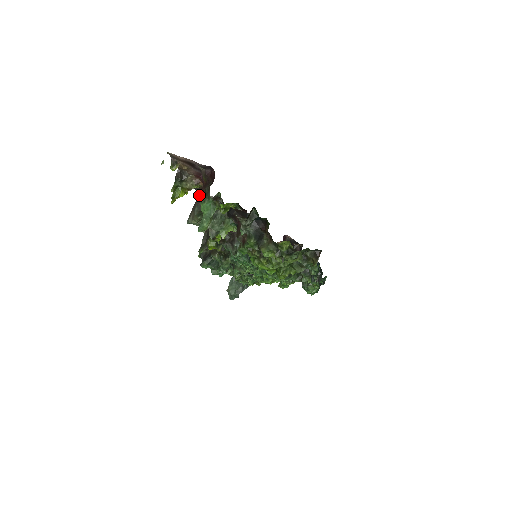
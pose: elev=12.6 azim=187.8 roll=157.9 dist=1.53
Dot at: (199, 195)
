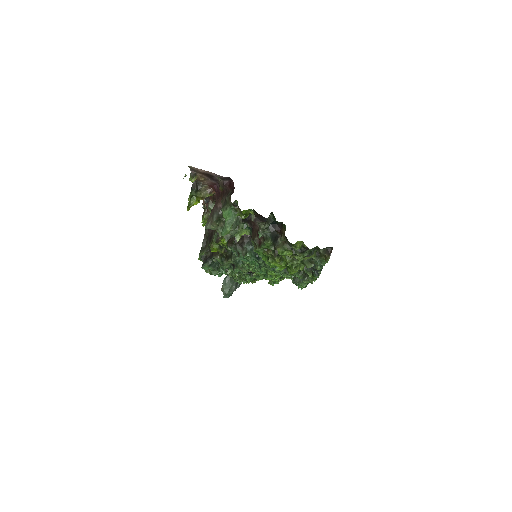
Dot at: (216, 203)
